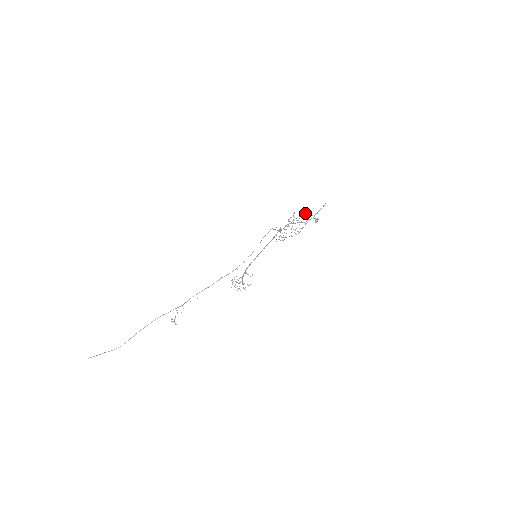
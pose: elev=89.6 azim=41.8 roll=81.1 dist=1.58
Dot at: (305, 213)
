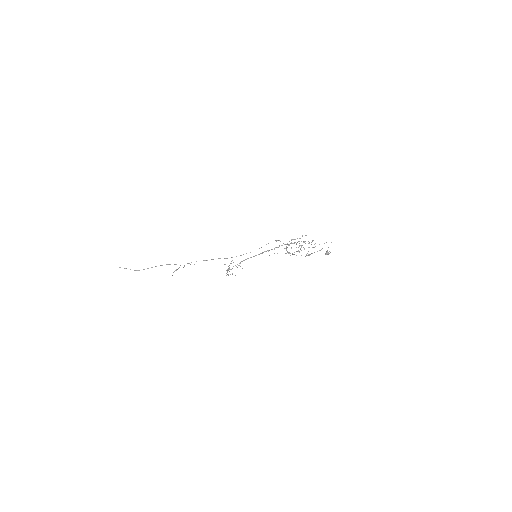
Dot at: occluded
